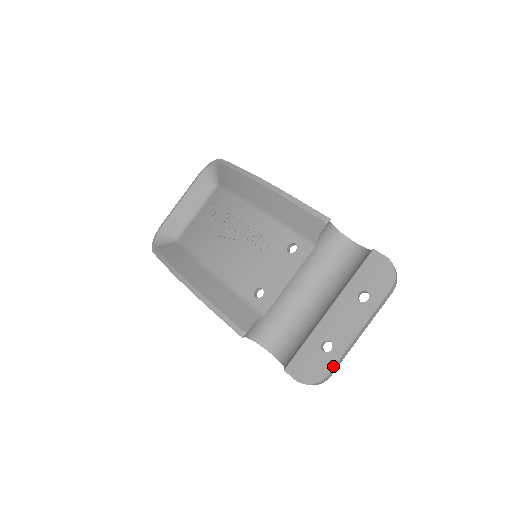
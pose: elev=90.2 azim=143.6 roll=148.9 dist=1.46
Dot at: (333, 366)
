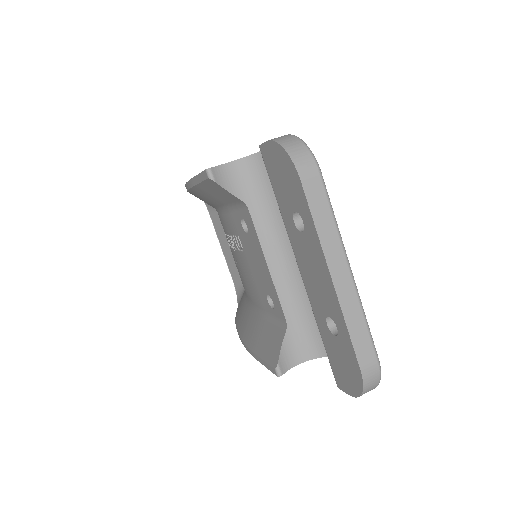
Dot at: (353, 352)
